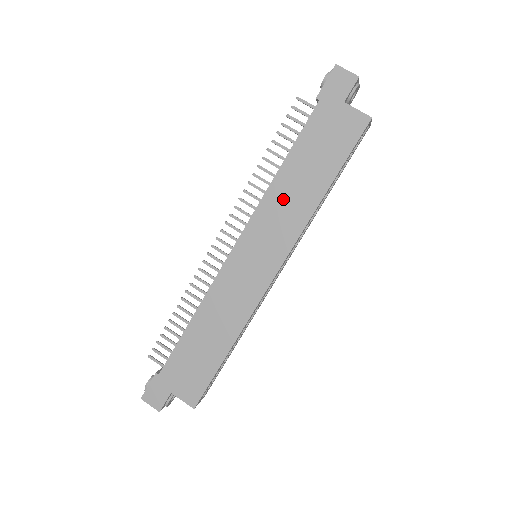
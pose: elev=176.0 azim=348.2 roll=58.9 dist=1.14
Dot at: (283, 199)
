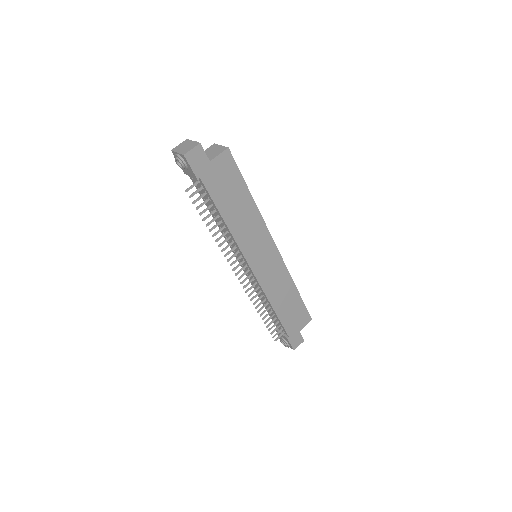
Dot at: (243, 228)
